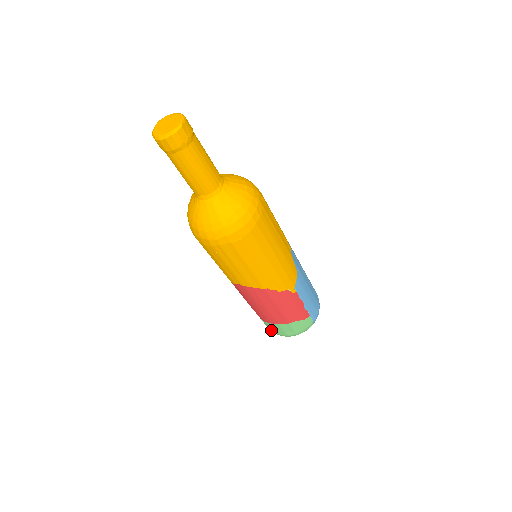
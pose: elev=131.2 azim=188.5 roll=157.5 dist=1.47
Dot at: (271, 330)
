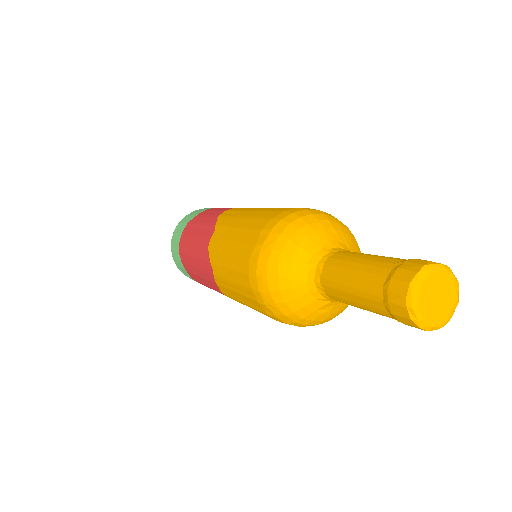
Dot at: (172, 246)
